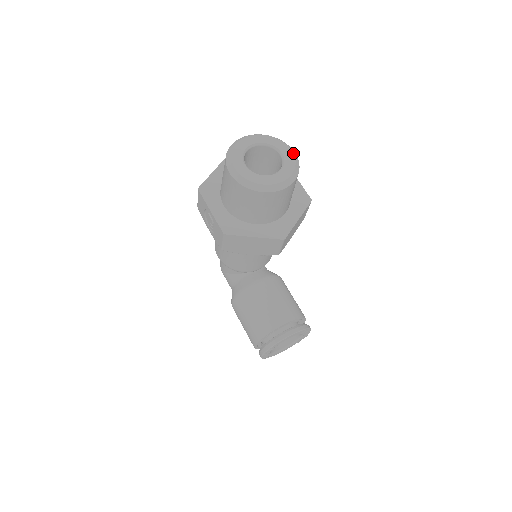
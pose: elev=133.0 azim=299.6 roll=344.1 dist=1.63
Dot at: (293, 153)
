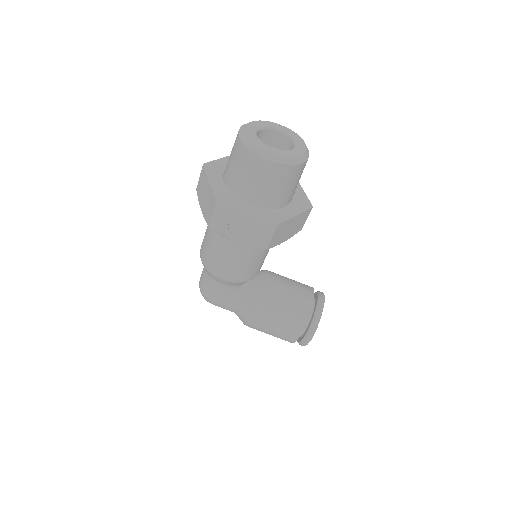
Dot at: (285, 127)
